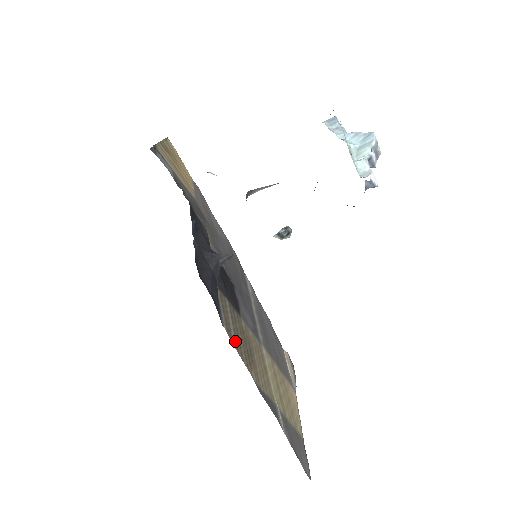
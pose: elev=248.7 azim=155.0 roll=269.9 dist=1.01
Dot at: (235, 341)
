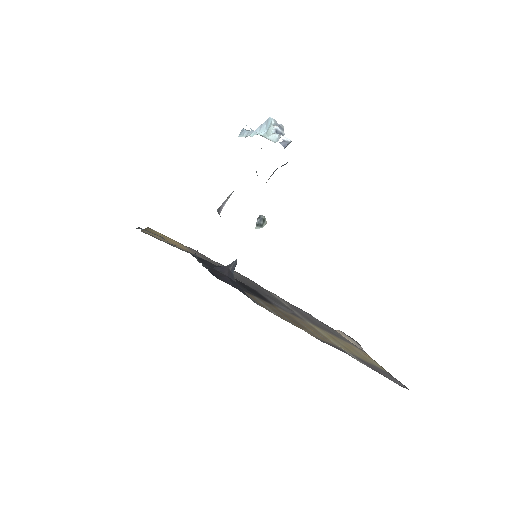
Dot at: (276, 314)
